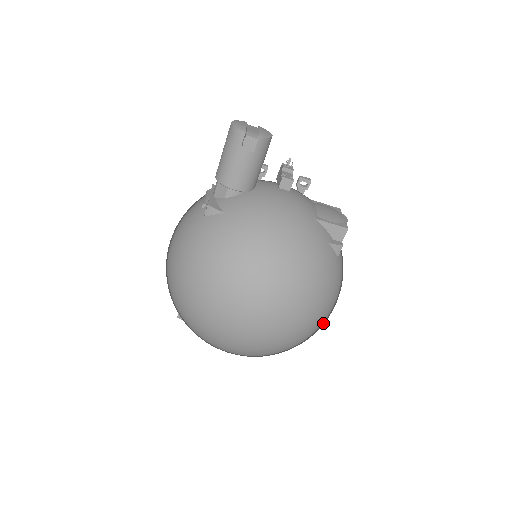
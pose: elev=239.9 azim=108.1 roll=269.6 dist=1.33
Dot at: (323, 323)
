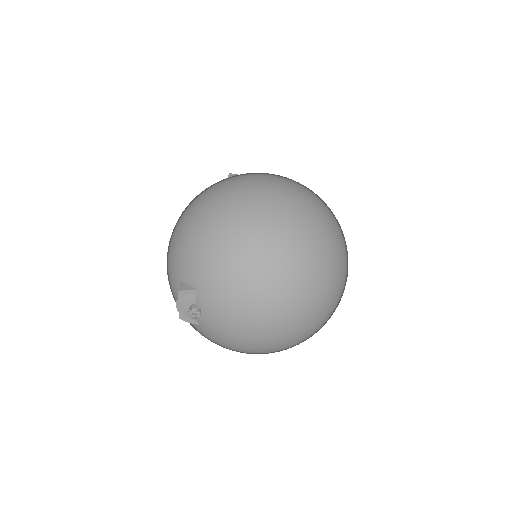
Dot at: (343, 255)
